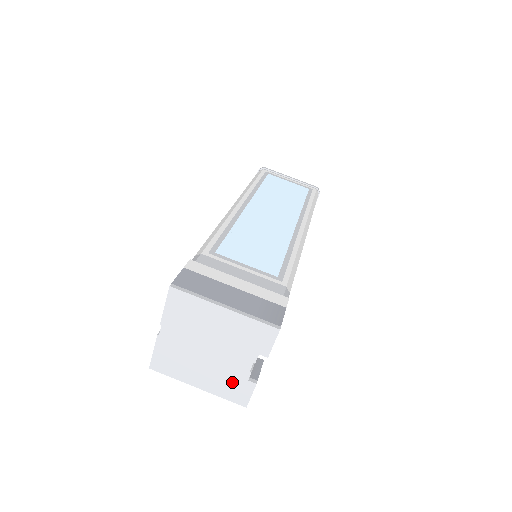
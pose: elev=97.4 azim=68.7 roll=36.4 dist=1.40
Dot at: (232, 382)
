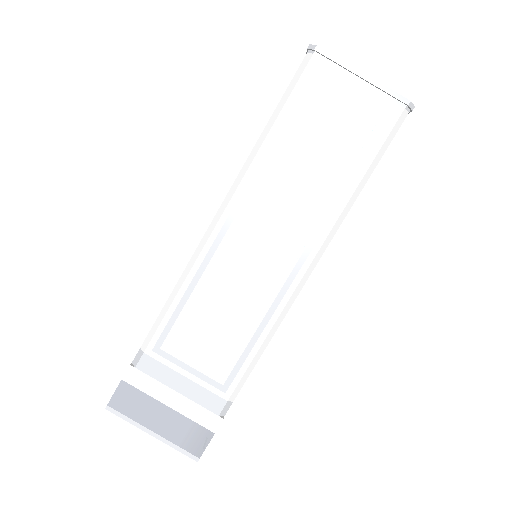
Dot at: occluded
